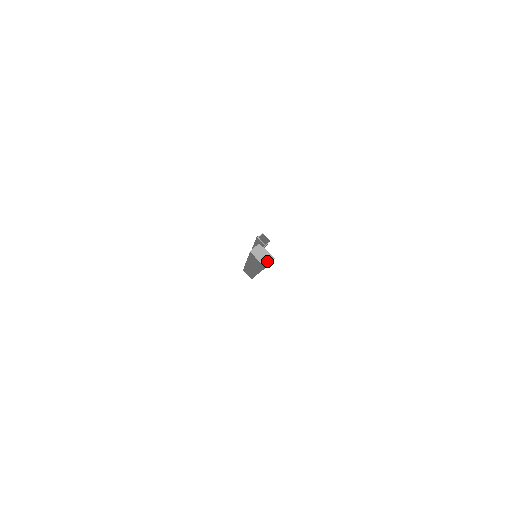
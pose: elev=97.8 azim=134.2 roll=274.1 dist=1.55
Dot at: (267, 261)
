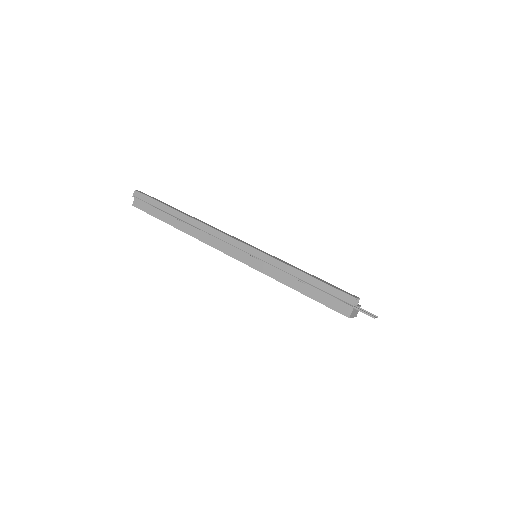
Dot at: (357, 312)
